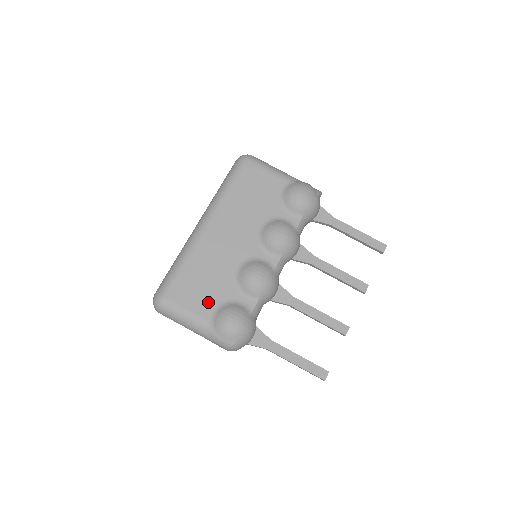
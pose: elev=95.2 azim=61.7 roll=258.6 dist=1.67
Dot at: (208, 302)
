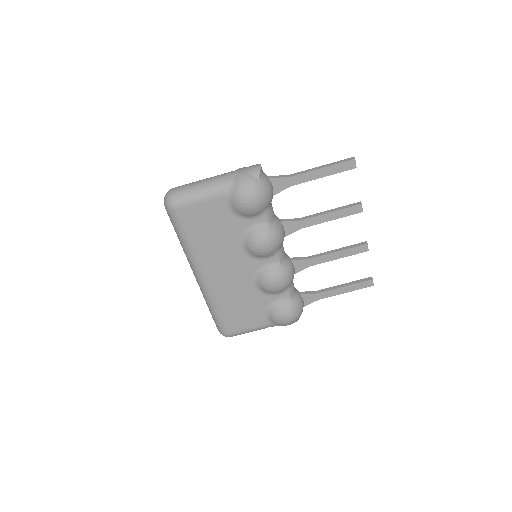
Dot at: (257, 315)
